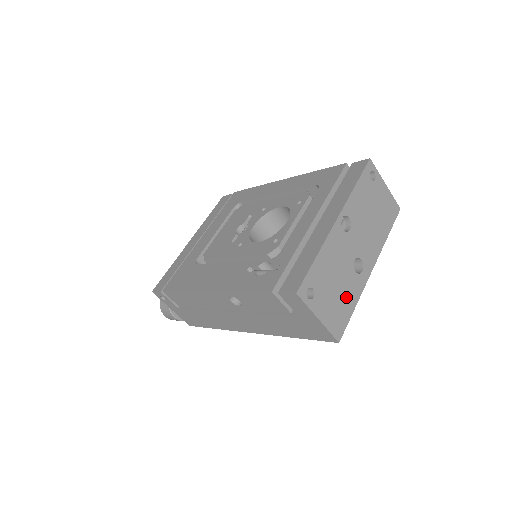
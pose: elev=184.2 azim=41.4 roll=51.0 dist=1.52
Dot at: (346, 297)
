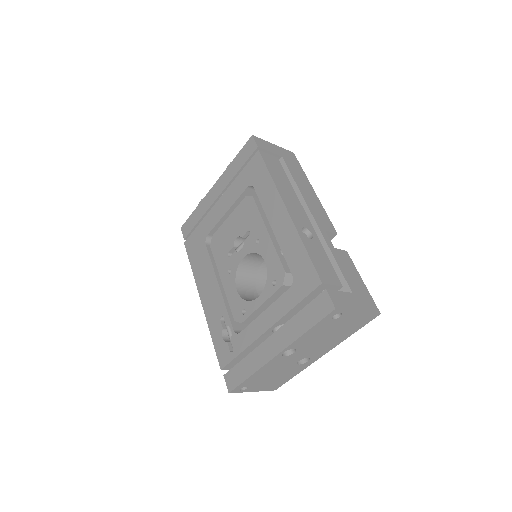
Dot at: (285, 376)
